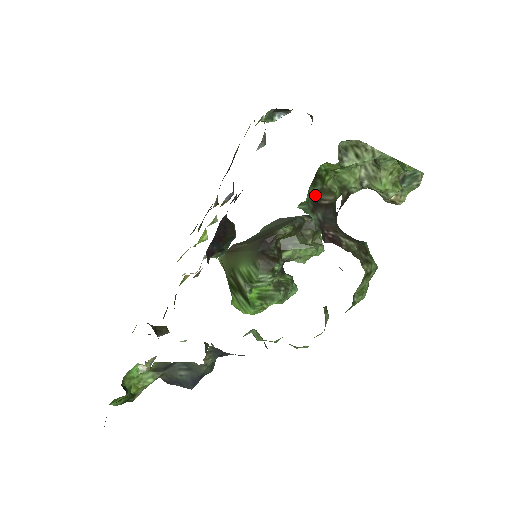
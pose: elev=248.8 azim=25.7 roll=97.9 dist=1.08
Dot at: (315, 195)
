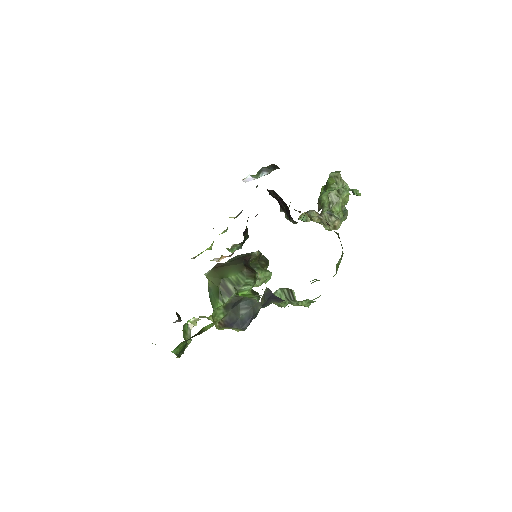
Dot at: occluded
